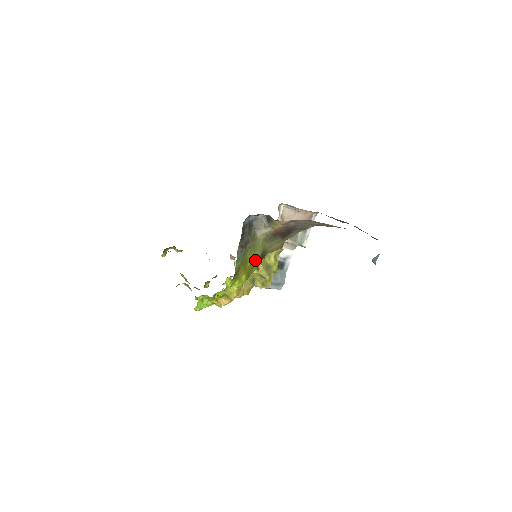
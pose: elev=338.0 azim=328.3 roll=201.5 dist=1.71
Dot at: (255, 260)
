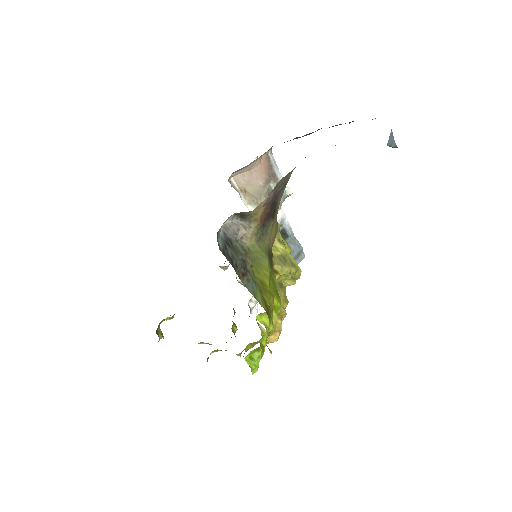
Dot at: (269, 272)
